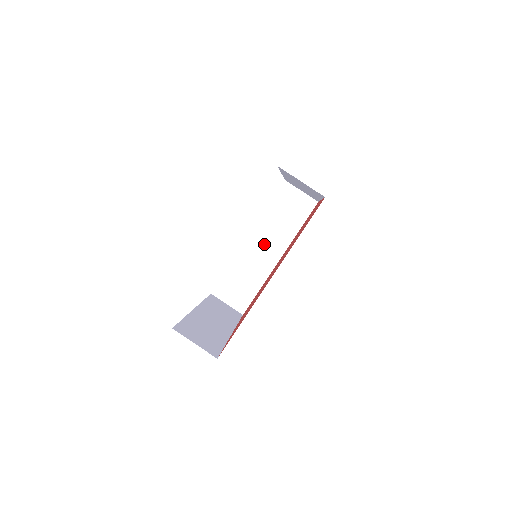
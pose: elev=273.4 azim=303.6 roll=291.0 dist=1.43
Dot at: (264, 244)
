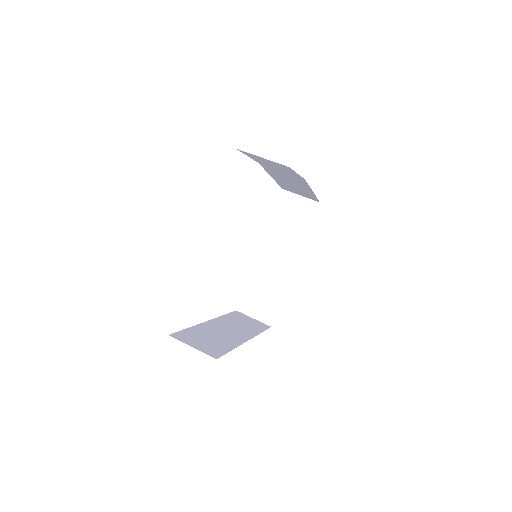
Dot at: (228, 328)
